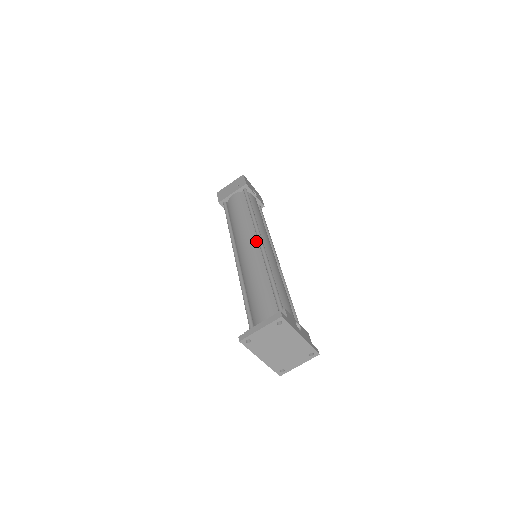
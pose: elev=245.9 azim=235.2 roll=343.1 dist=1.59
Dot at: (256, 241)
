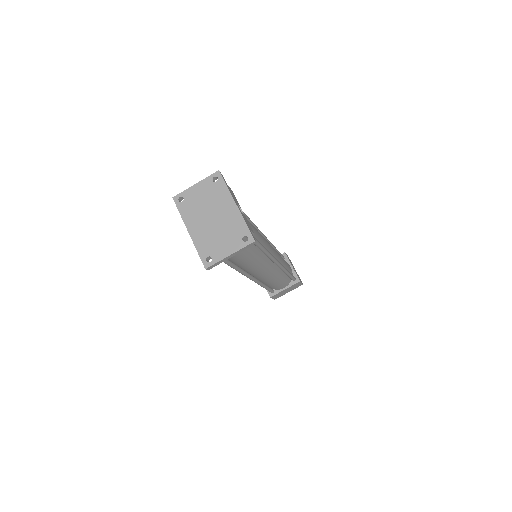
Dot at: occluded
